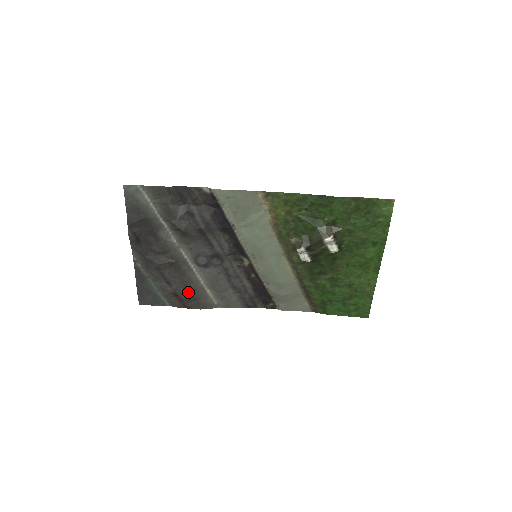
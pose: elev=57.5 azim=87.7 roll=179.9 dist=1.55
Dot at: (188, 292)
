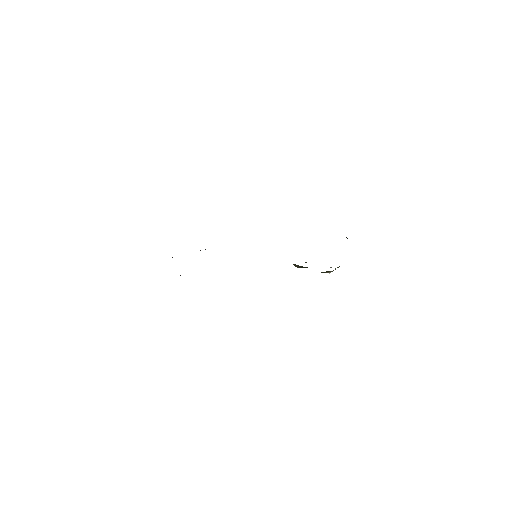
Dot at: occluded
